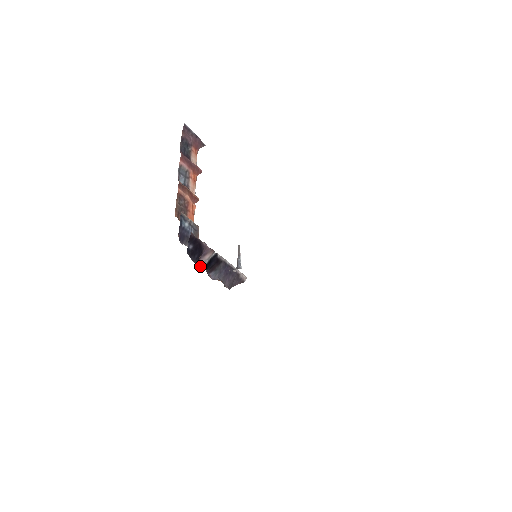
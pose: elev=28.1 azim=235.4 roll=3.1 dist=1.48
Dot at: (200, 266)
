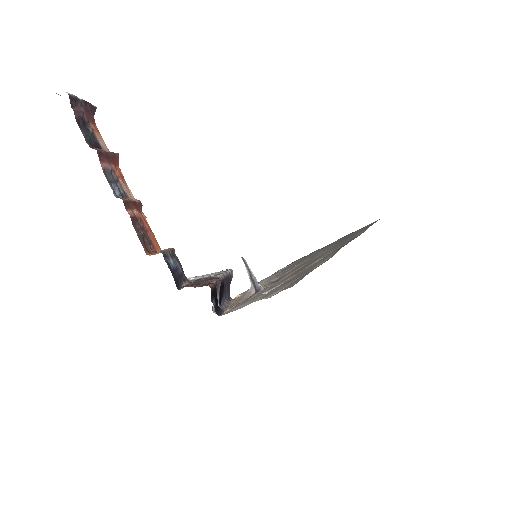
Dot at: occluded
